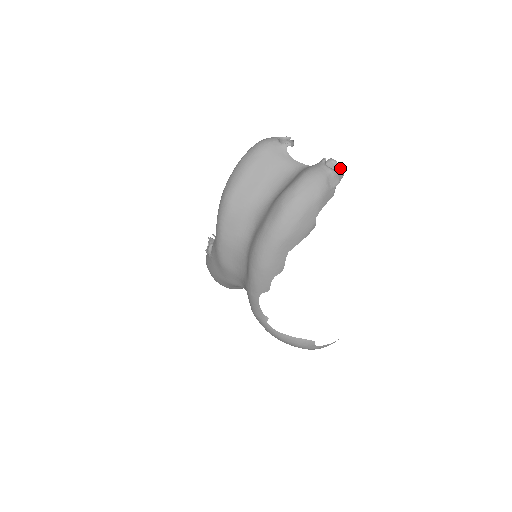
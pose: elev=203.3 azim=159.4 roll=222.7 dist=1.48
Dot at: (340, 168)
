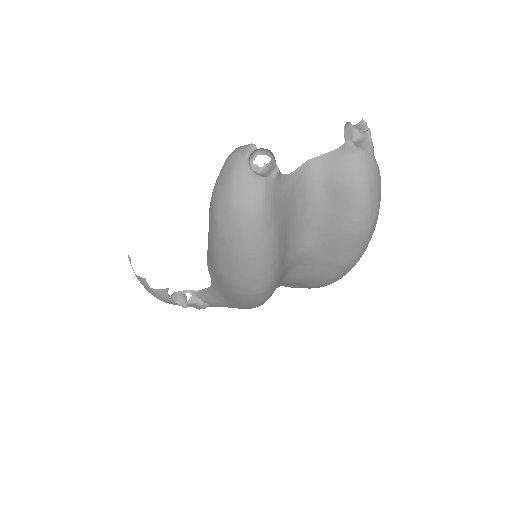
Dot at: (365, 129)
